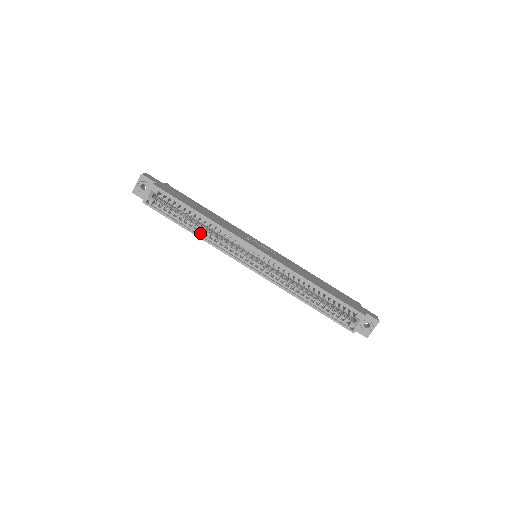
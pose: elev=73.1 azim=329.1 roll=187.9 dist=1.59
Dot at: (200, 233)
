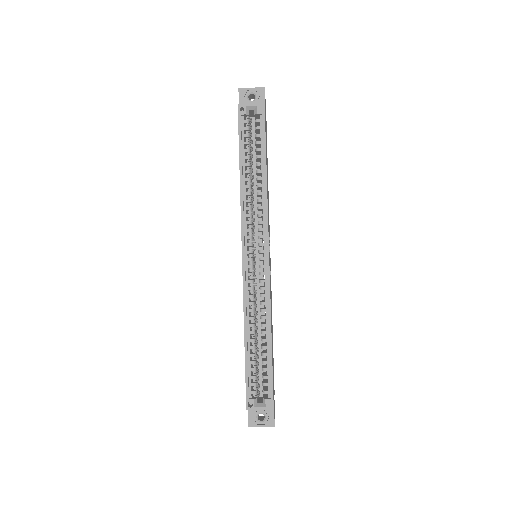
Dot at: (245, 183)
